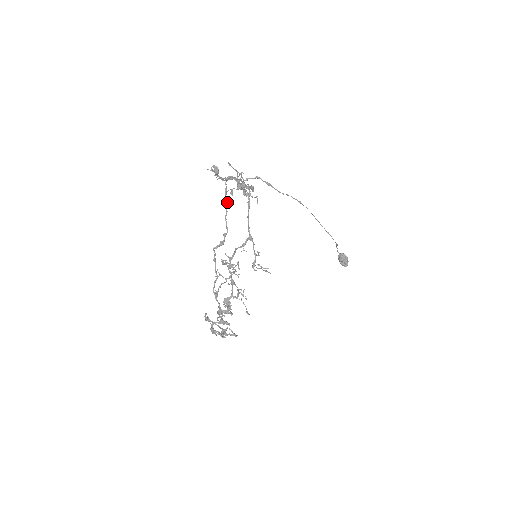
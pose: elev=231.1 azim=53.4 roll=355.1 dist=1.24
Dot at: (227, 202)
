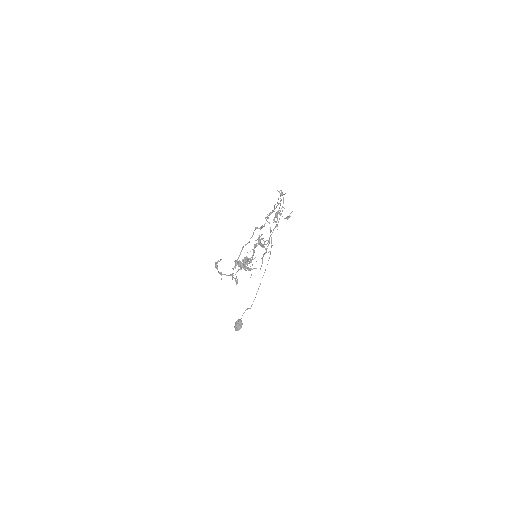
Dot at: occluded
